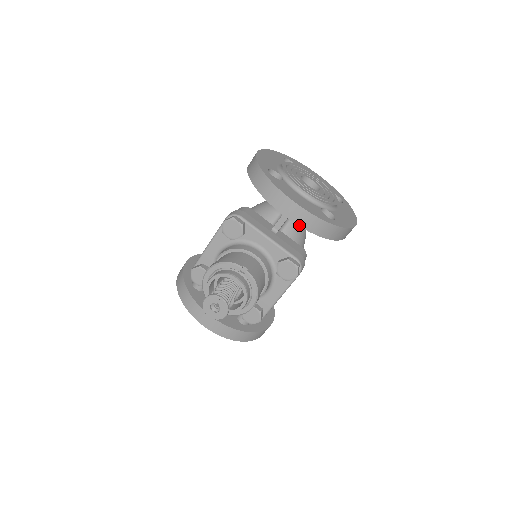
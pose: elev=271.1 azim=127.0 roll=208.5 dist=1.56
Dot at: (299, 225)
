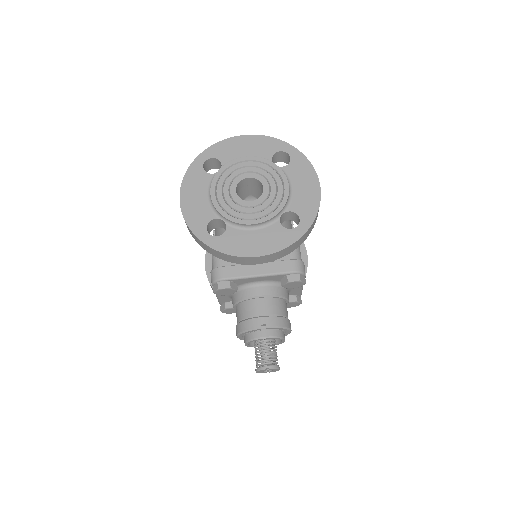
Dot at: (274, 260)
